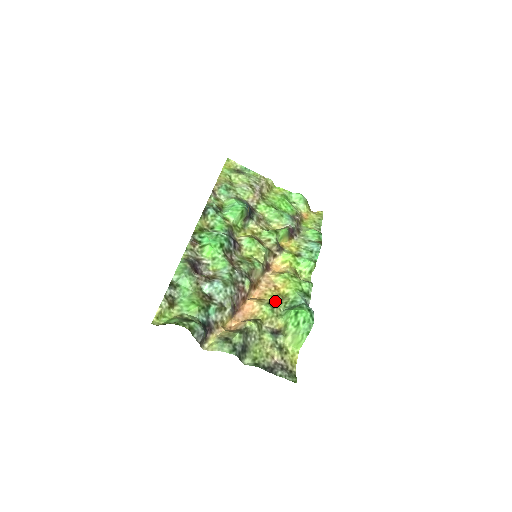
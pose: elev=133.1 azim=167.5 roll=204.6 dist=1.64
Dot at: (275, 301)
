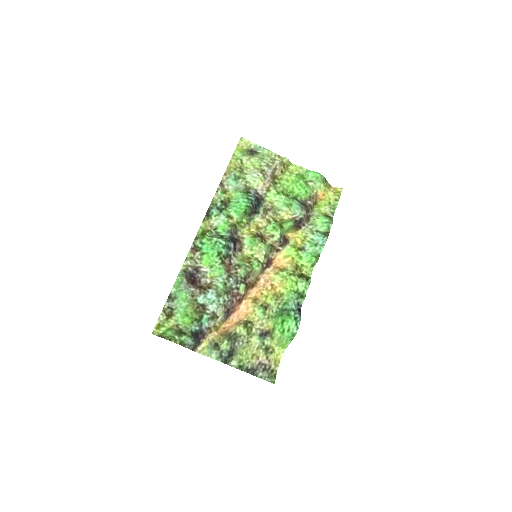
Dot at: (269, 302)
